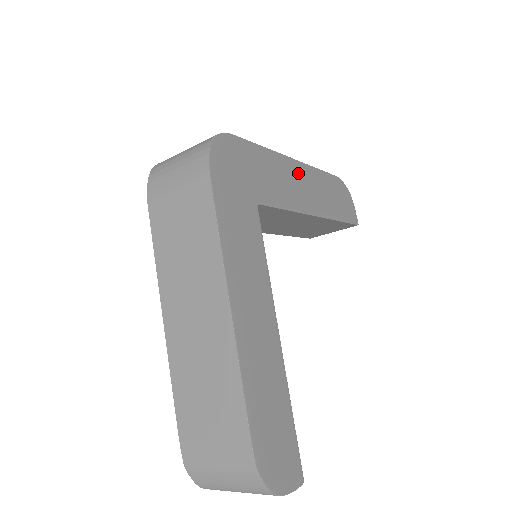
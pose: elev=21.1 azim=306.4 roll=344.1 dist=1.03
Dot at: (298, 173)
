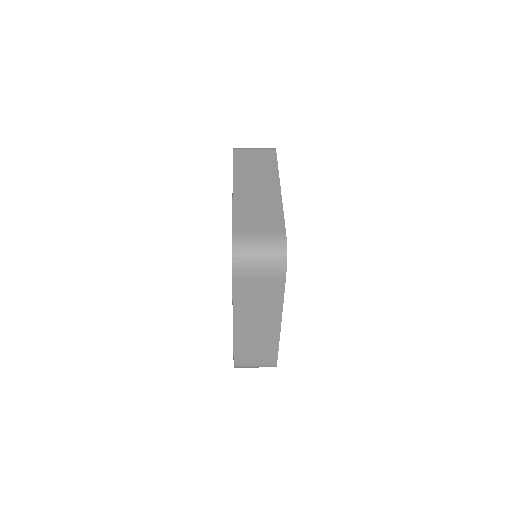
Dot at: occluded
